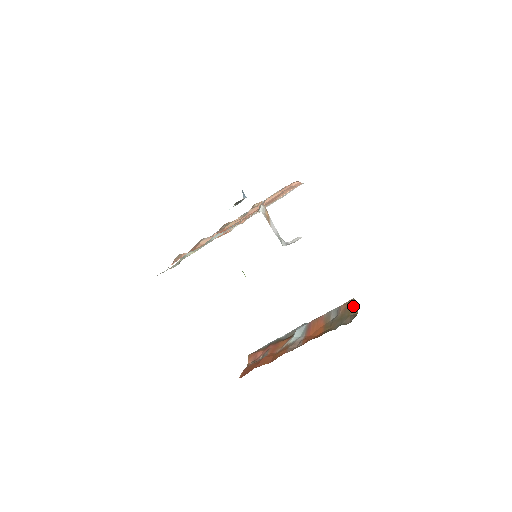
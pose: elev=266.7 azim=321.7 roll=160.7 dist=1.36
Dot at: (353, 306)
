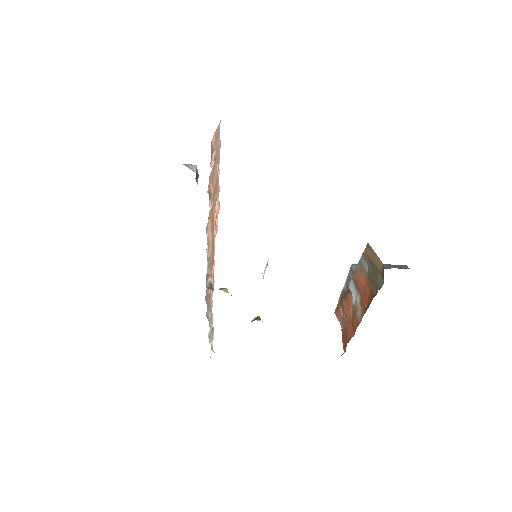
Dot at: (373, 255)
